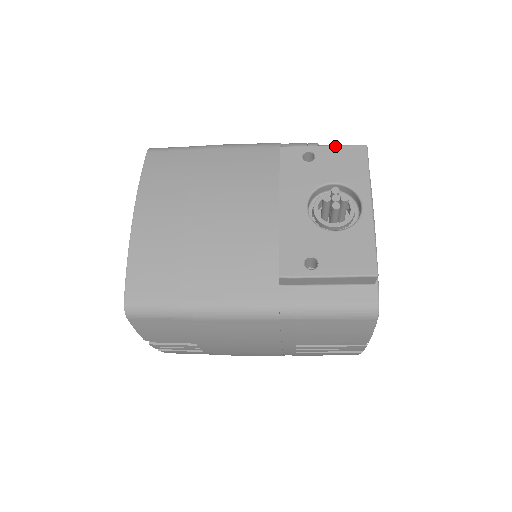
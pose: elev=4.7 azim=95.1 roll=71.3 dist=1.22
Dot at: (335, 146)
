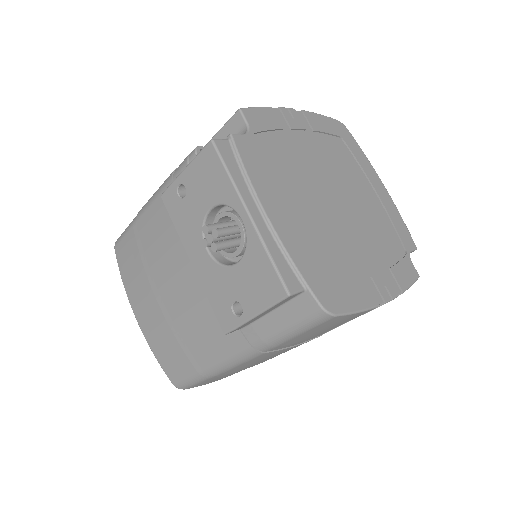
Dot at: (191, 163)
